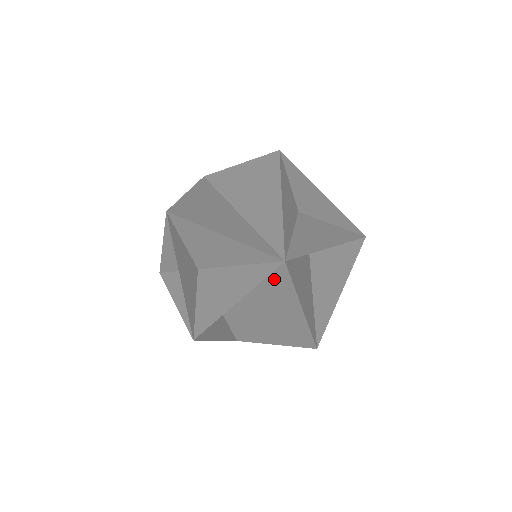
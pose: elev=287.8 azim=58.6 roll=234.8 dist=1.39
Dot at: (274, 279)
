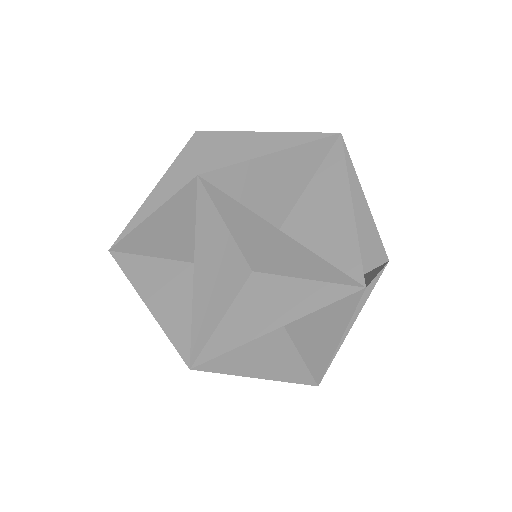
Dot at: occluded
